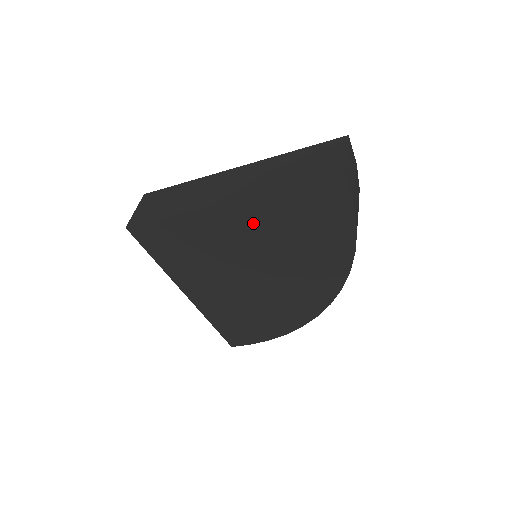
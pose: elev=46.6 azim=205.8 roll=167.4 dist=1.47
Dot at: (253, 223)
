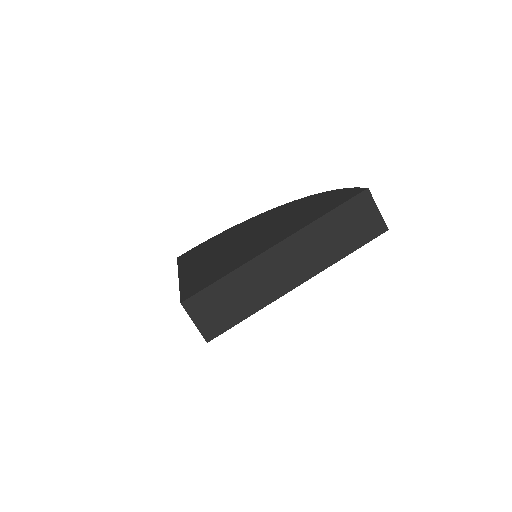
Dot at: occluded
